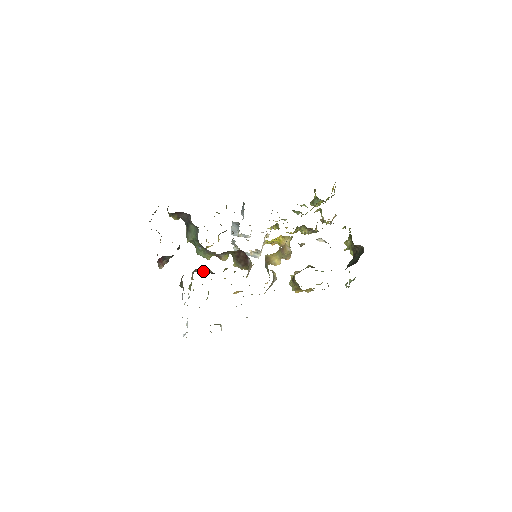
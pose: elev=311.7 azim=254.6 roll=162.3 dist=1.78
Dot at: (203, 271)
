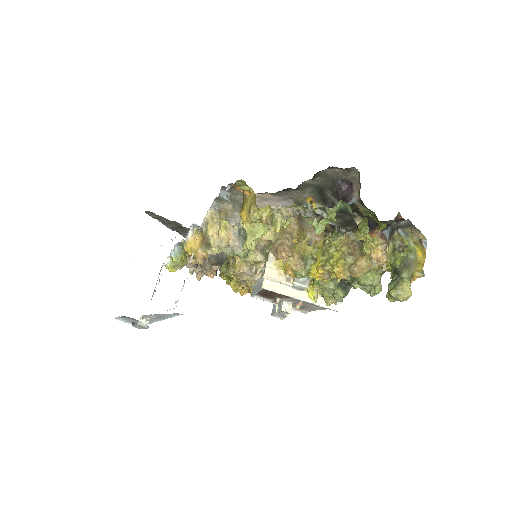
Dot at: occluded
